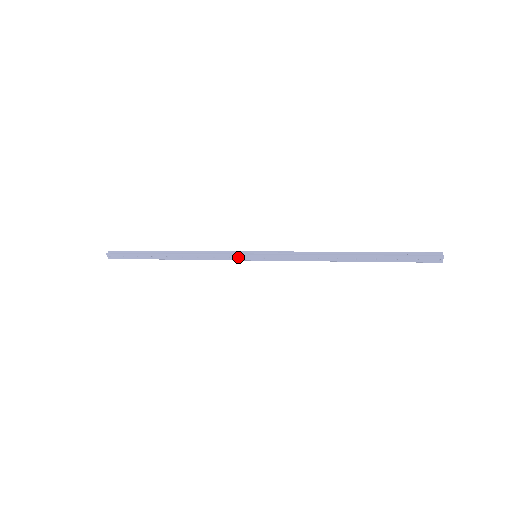
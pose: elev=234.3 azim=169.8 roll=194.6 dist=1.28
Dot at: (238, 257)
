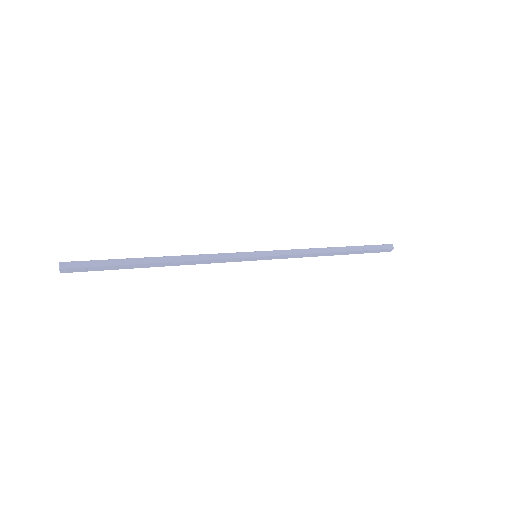
Dot at: (240, 259)
